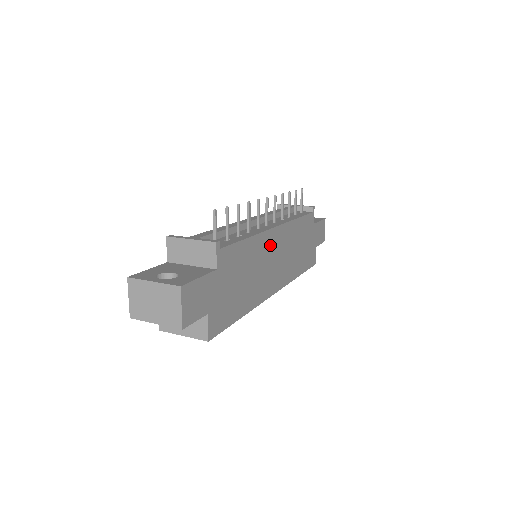
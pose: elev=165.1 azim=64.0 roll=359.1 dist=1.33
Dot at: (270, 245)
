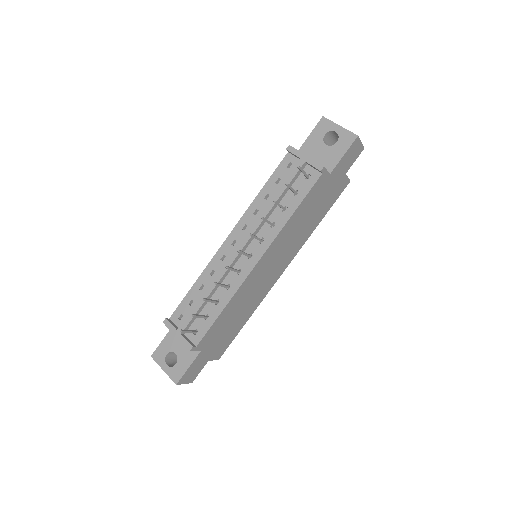
Dot at: (256, 276)
